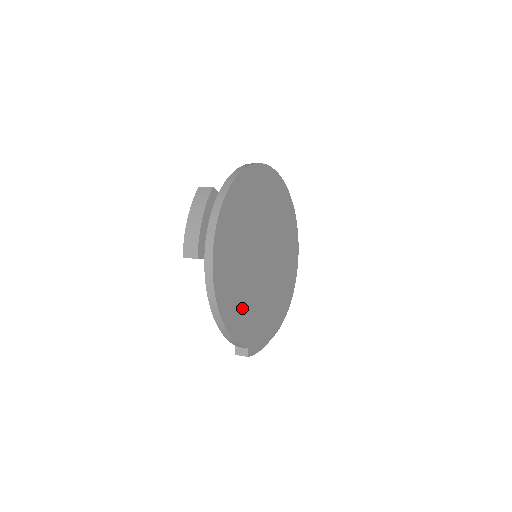
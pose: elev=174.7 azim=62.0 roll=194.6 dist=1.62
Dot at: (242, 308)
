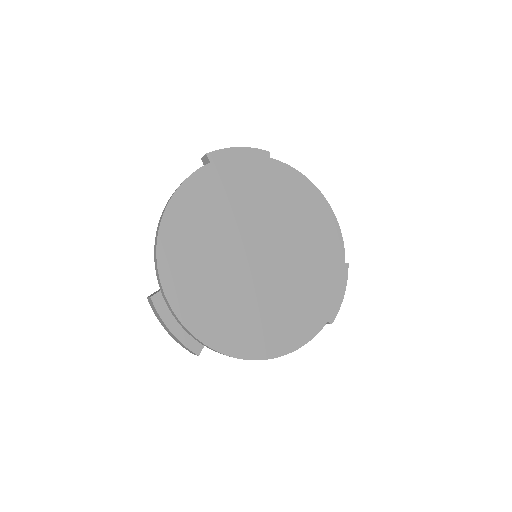
Dot at: (194, 237)
